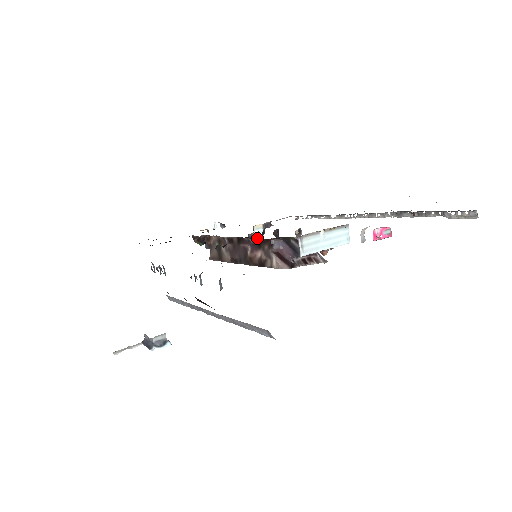
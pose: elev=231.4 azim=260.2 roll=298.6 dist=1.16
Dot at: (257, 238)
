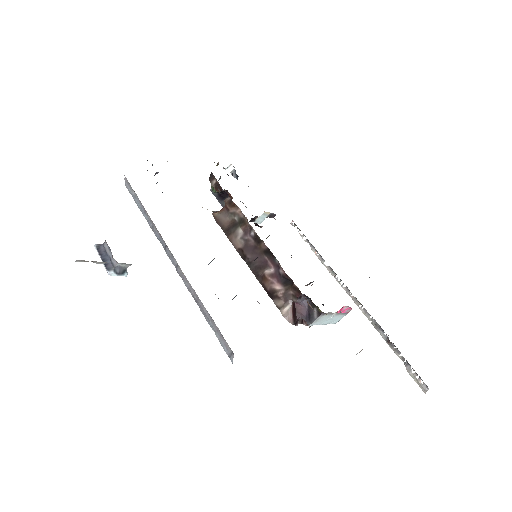
Dot at: occluded
